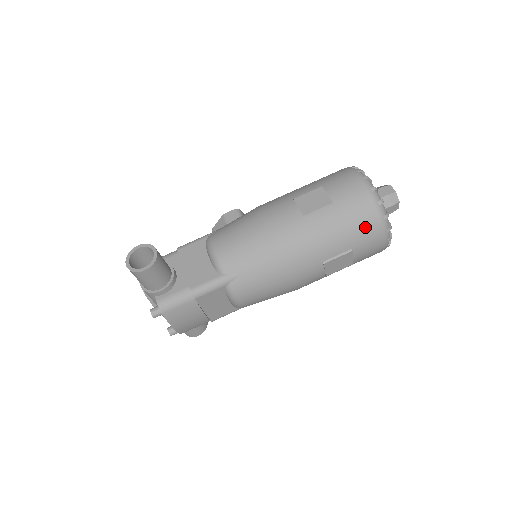
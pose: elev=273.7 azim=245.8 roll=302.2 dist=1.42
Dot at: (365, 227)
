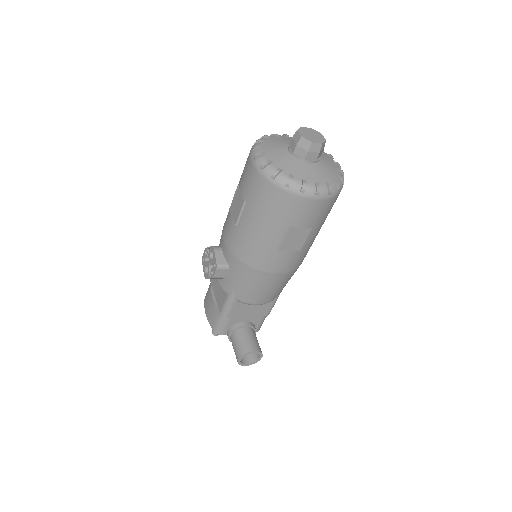
Dot at: occluded
